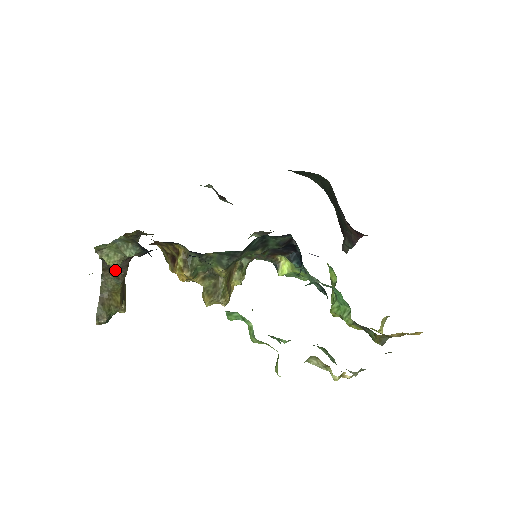
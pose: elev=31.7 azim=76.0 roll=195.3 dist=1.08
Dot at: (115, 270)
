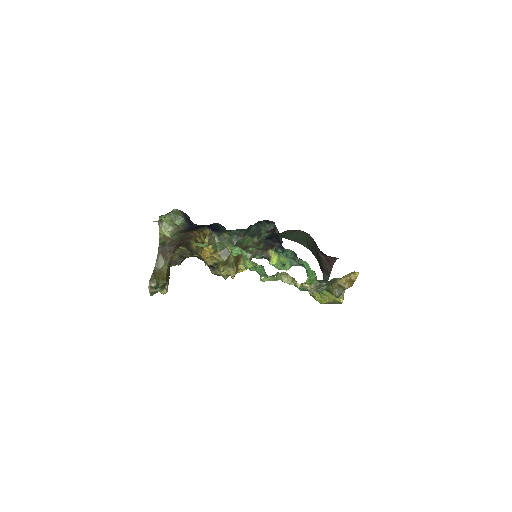
Dot at: (166, 252)
